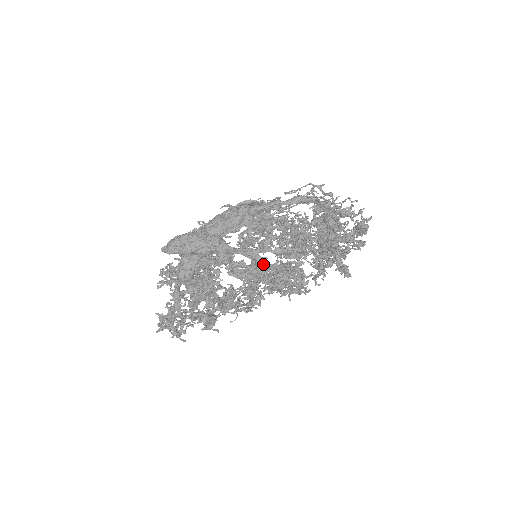
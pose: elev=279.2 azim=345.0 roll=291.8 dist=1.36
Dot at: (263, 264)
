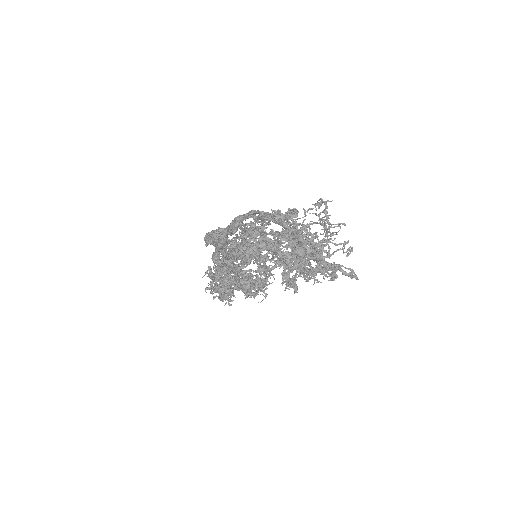
Dot at: (228, 264)
